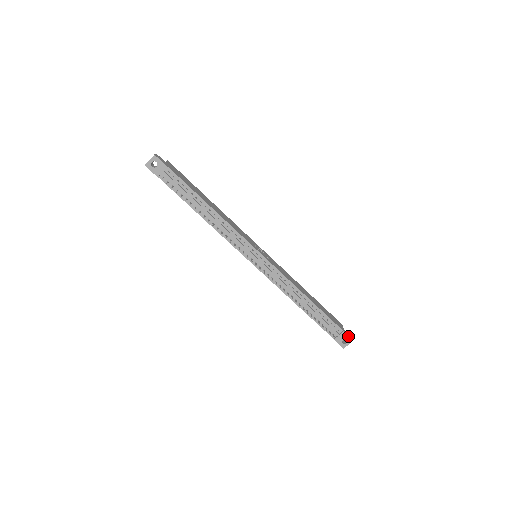
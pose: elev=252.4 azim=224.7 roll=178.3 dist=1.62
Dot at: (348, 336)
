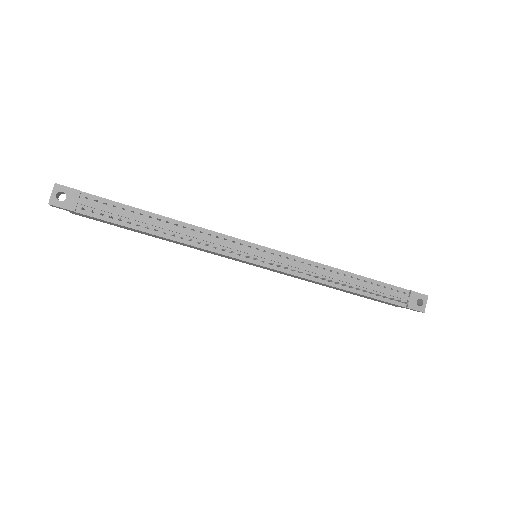
Dot at: (419, 293)
